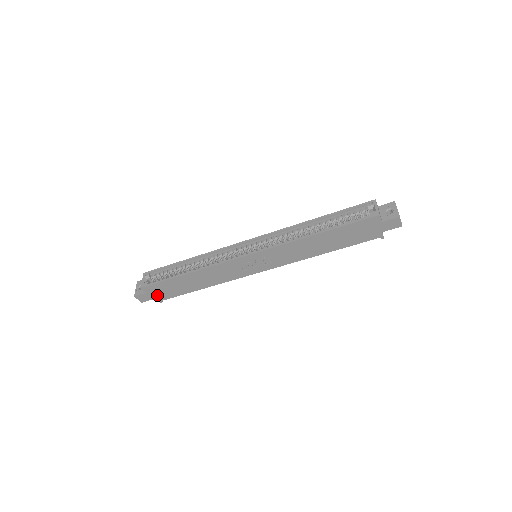
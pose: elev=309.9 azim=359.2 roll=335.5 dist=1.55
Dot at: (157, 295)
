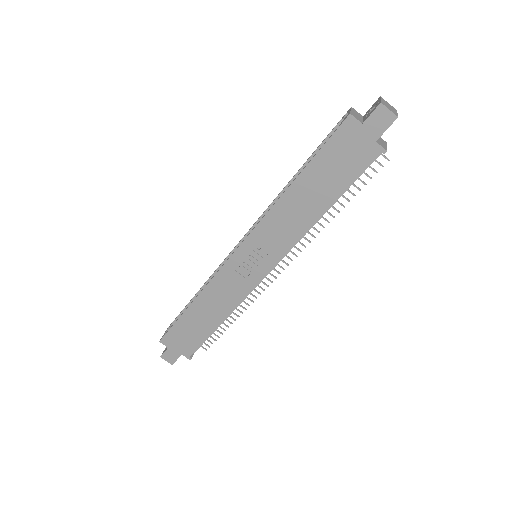
Dot at: (180, 348)
